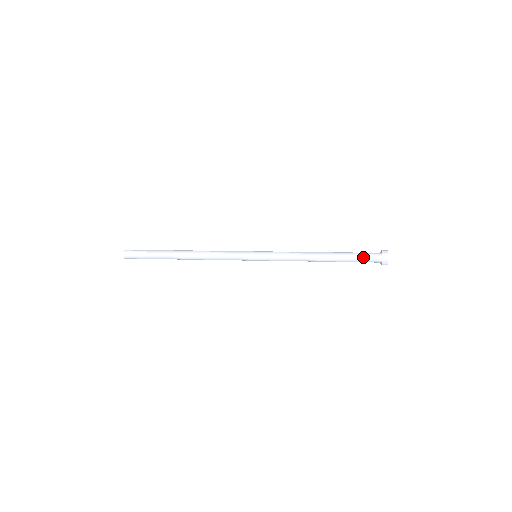
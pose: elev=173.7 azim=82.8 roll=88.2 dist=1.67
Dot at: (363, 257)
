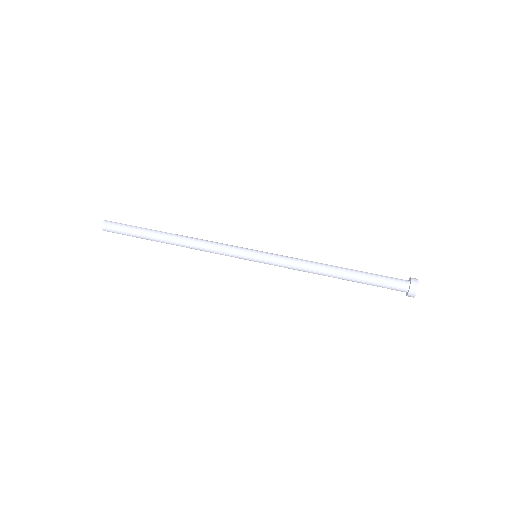
Dot at: (386, 281)
